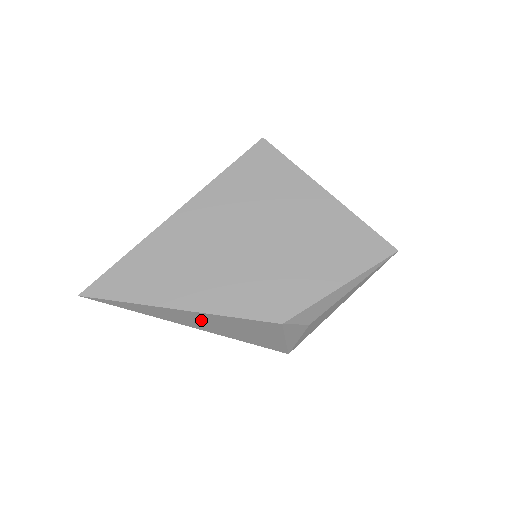
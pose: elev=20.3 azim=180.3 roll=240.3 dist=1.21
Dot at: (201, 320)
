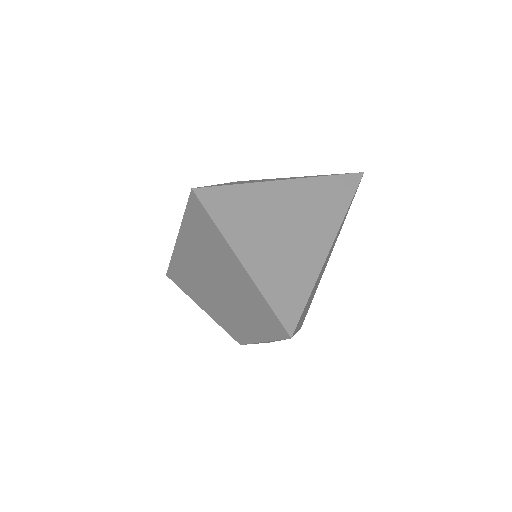
Dot at: occluded
